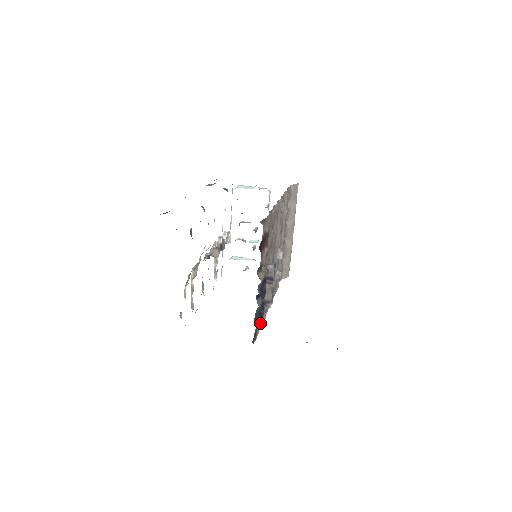
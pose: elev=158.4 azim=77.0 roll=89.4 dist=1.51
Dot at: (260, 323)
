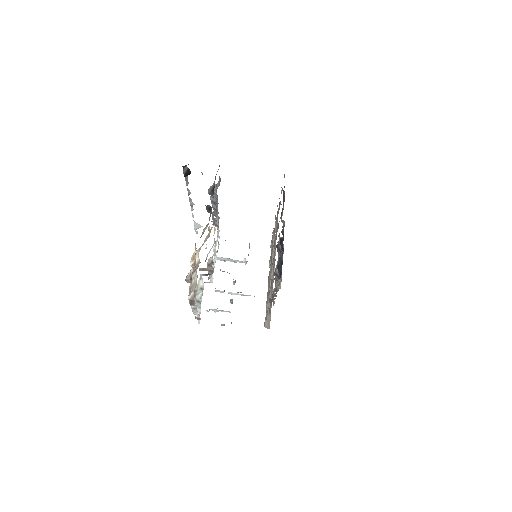
Dot at: (280, 280)
